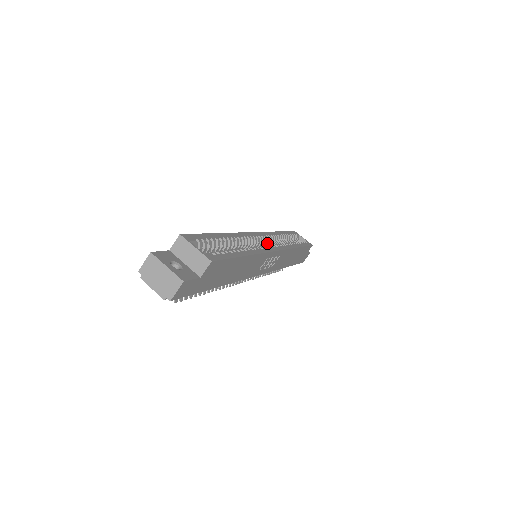
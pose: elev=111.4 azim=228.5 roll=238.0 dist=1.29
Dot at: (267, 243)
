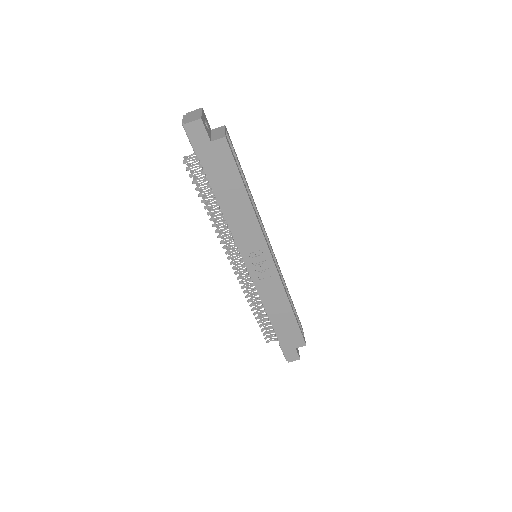
Dot at: occluded
